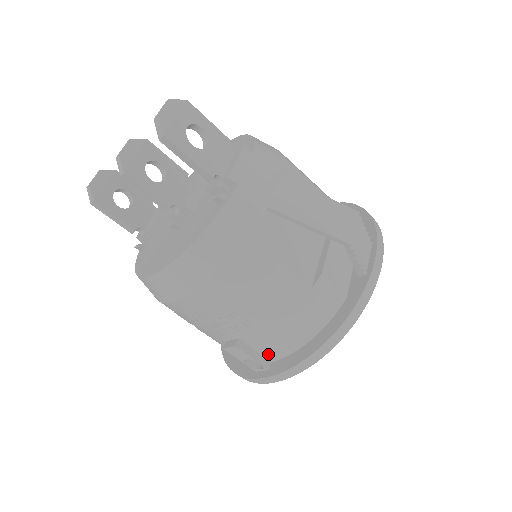
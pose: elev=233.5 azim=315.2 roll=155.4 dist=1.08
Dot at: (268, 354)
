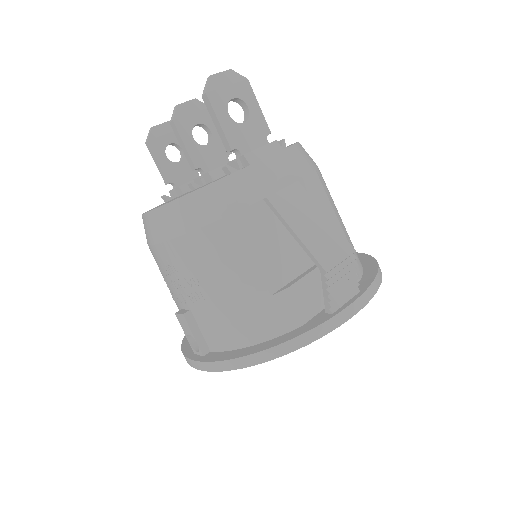
Dot at: (209, 340)
